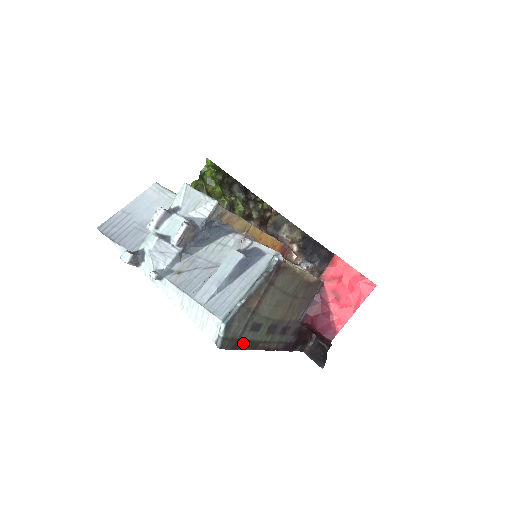
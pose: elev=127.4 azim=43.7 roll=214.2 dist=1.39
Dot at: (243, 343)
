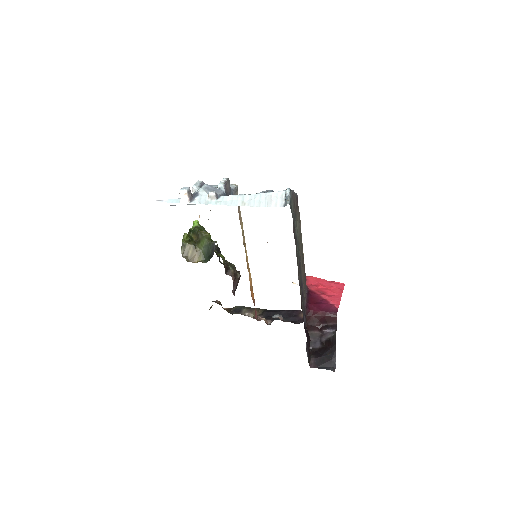
Dot at: (294, 235)
